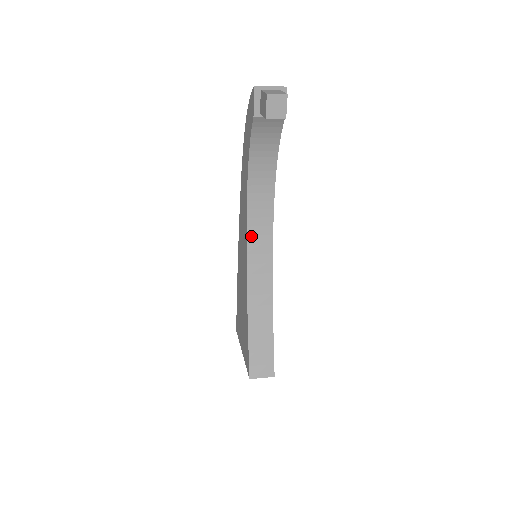
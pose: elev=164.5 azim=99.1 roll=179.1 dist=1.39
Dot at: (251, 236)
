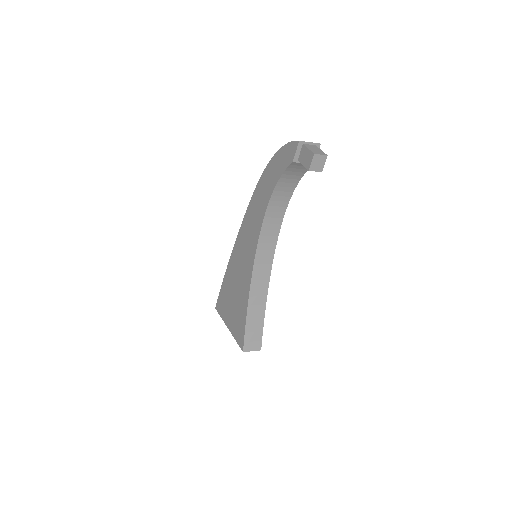
Dot at: (261, 243)
